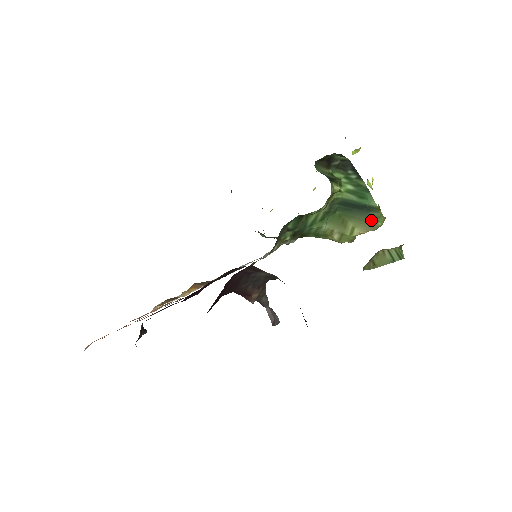
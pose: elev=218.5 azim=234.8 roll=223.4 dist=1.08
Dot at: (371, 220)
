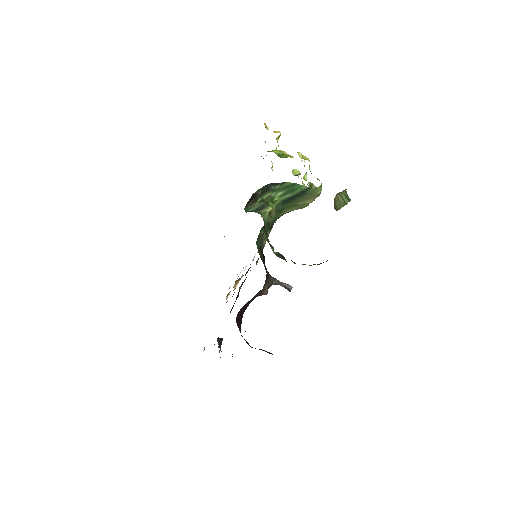
Dot at: (311, 195)
